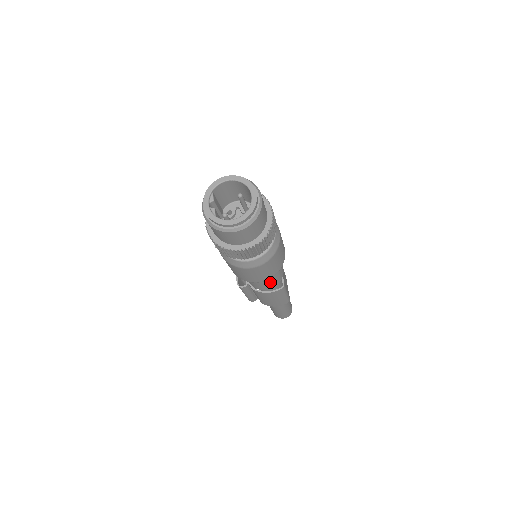
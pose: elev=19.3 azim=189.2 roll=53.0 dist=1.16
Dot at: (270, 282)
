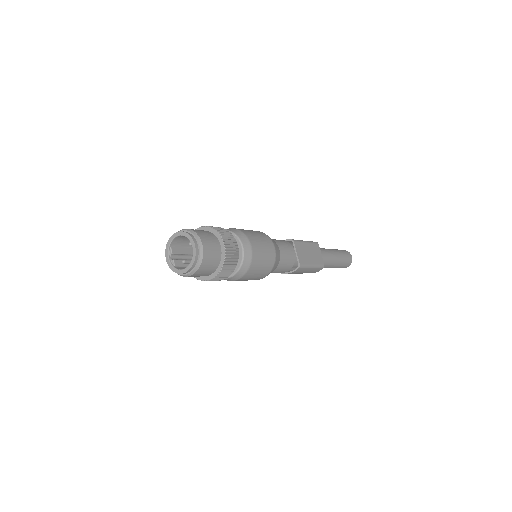
Dot at: (280, 270)
